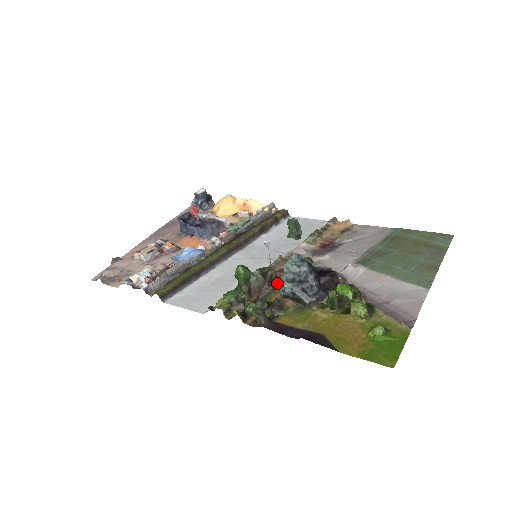
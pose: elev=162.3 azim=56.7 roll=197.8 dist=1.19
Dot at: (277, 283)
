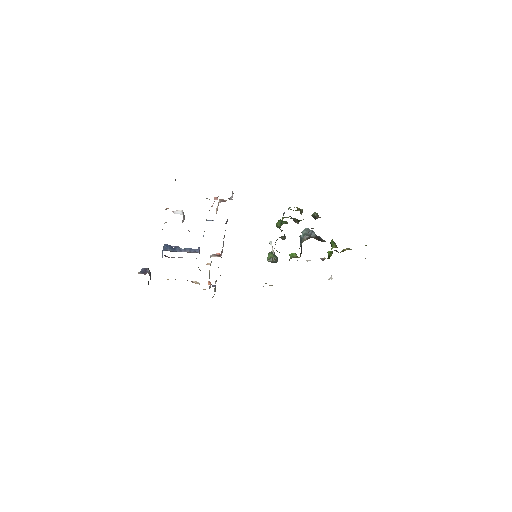
Dot at: occluded
